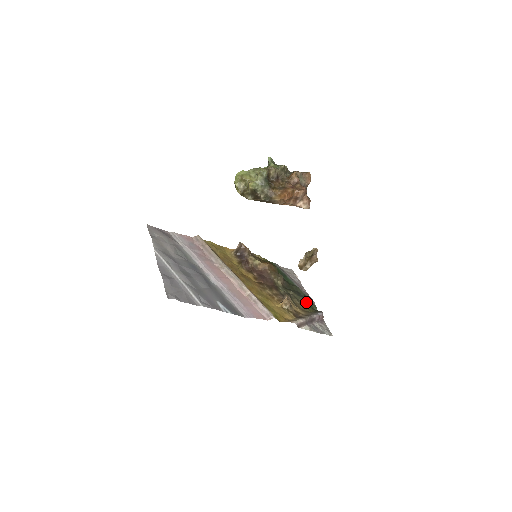
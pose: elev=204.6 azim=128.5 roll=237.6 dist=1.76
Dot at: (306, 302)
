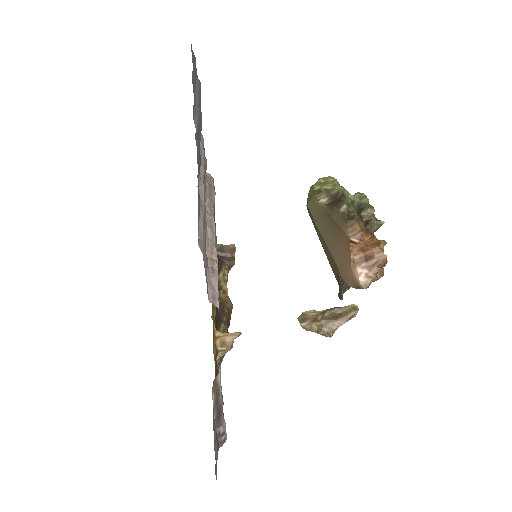
Dot at: occluded
